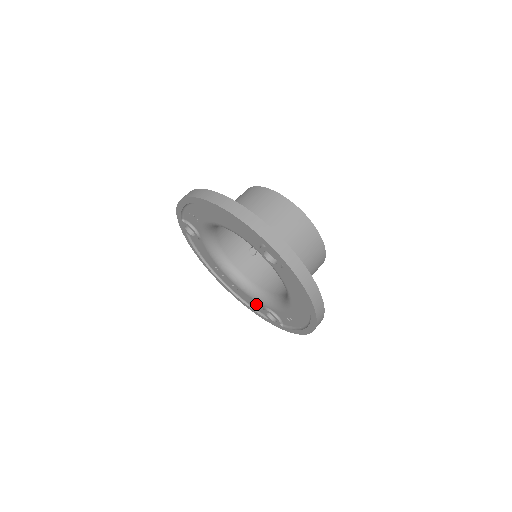
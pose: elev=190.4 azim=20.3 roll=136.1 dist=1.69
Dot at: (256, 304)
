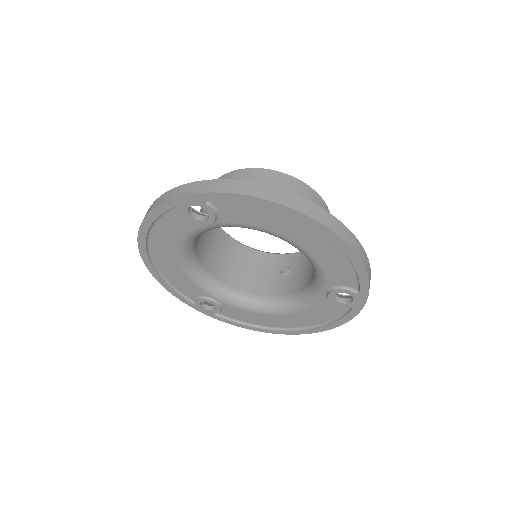
Dot at: (326, 307)
